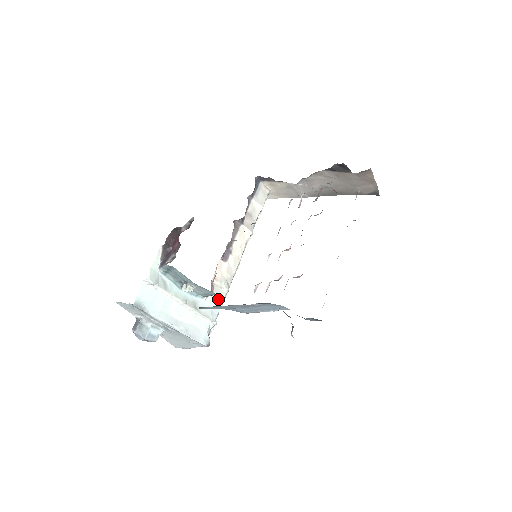
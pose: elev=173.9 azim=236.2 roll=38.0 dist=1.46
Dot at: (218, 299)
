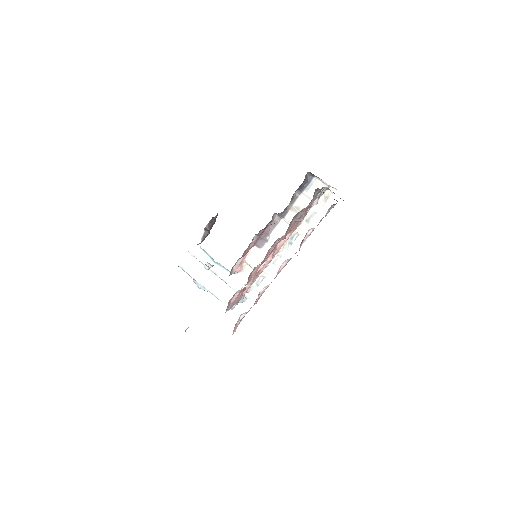
Dot at: occluded
